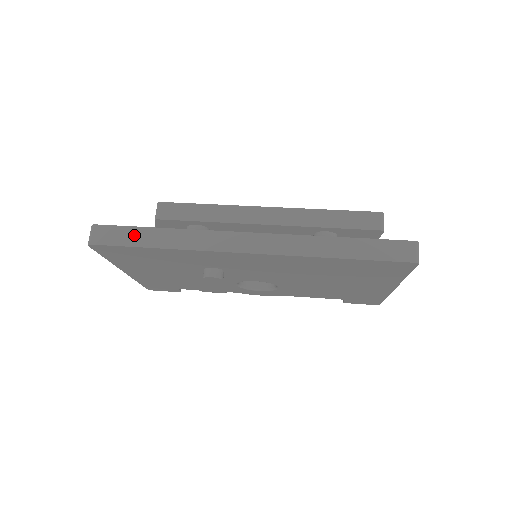
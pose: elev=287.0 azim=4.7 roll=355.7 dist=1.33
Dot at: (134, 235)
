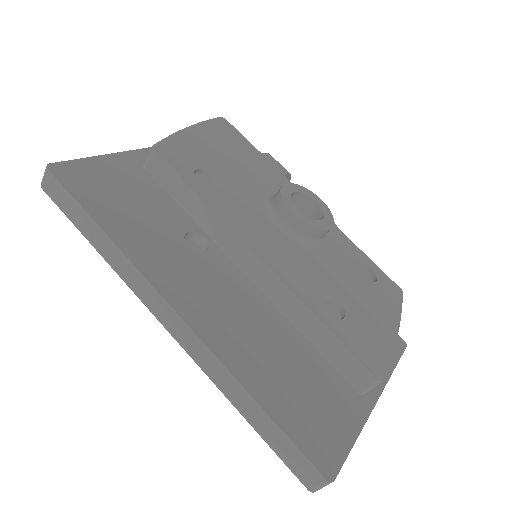
Dot at: (77, 213)
